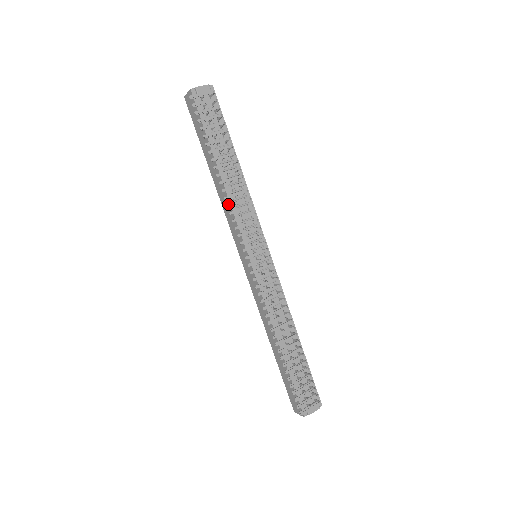
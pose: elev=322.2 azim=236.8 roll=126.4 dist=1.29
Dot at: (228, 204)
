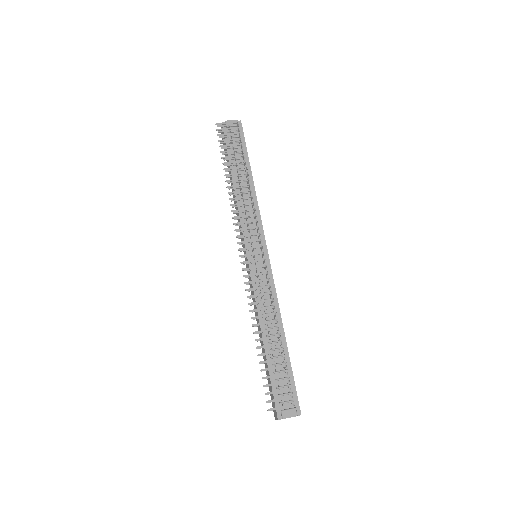
Dot at: (231, 204)
